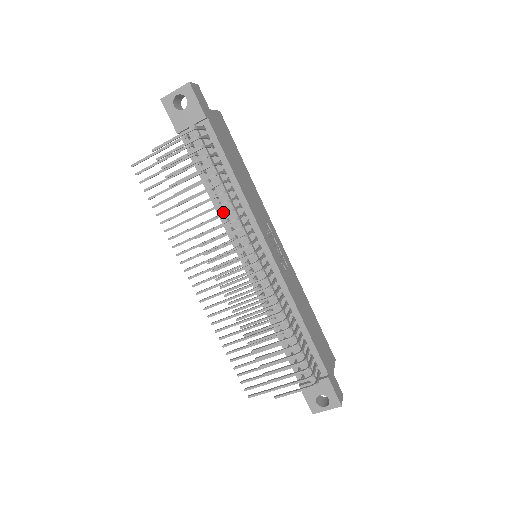
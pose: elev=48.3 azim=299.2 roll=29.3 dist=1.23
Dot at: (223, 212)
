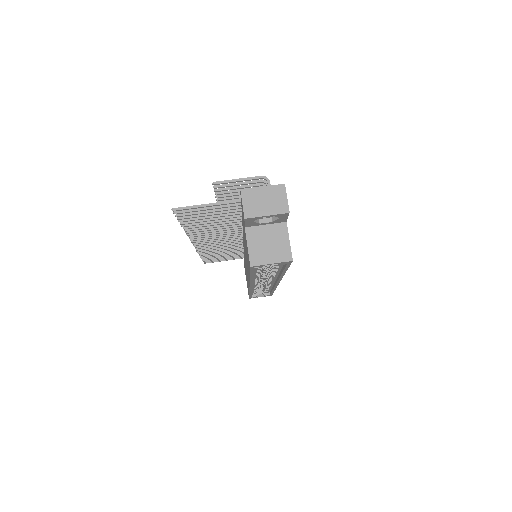
Dot at: occluded
